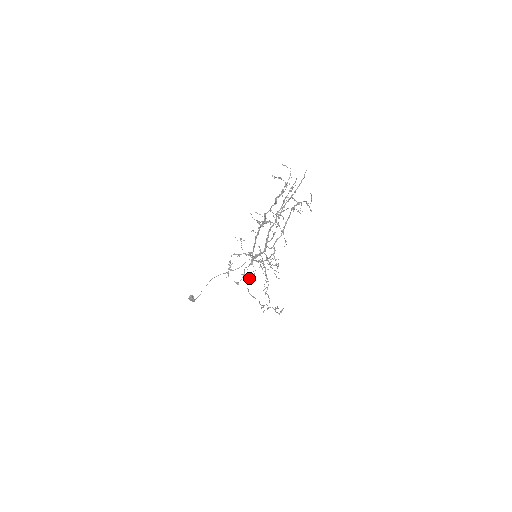
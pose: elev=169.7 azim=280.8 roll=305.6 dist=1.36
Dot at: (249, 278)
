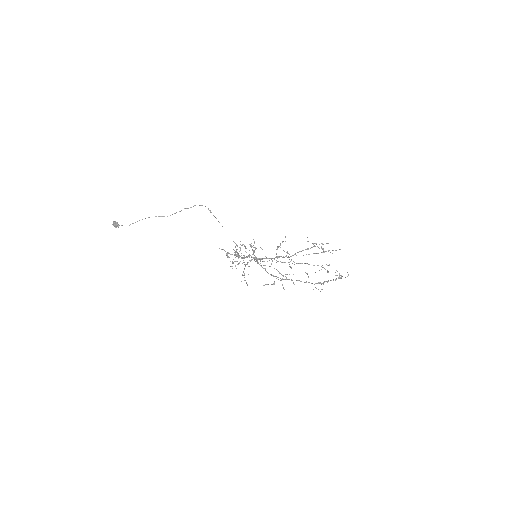
Dot at: occluded
